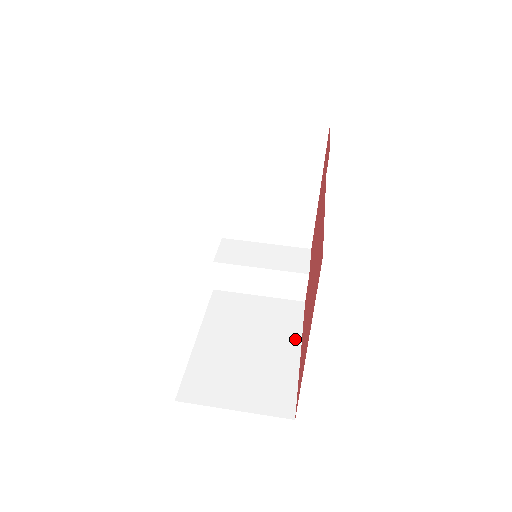
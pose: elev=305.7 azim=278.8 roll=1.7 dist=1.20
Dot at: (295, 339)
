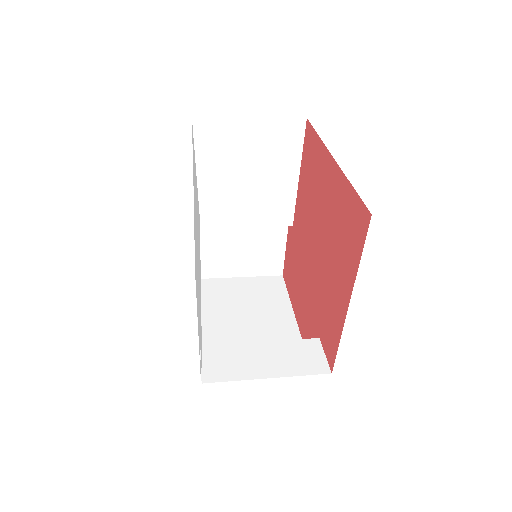
Dot at: occluded
